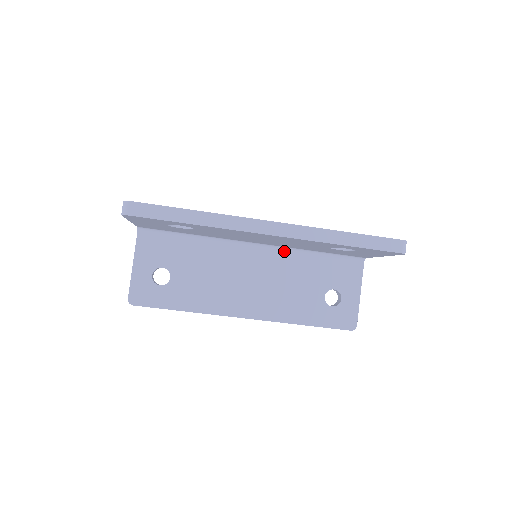
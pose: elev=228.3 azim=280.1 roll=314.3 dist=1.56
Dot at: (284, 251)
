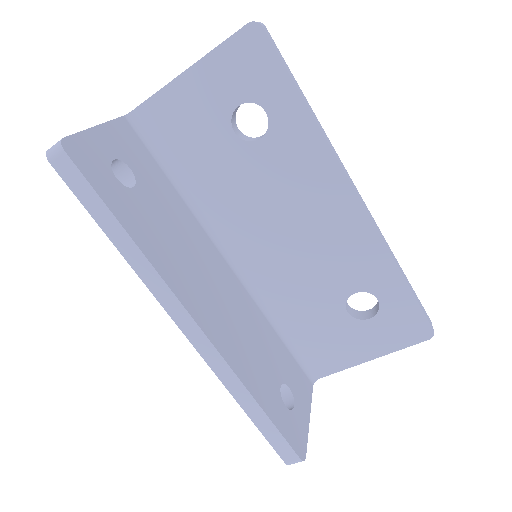
Dot at: (253, 299)
